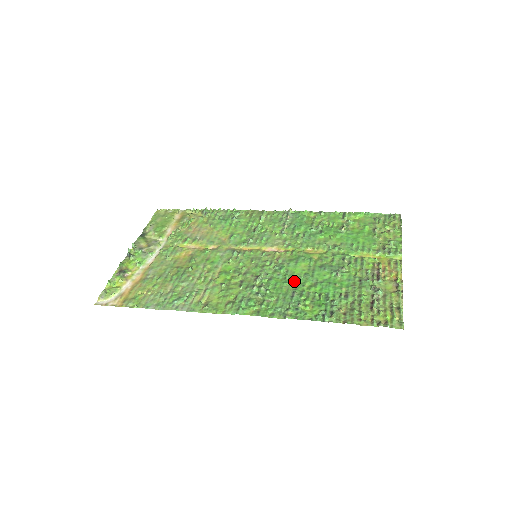
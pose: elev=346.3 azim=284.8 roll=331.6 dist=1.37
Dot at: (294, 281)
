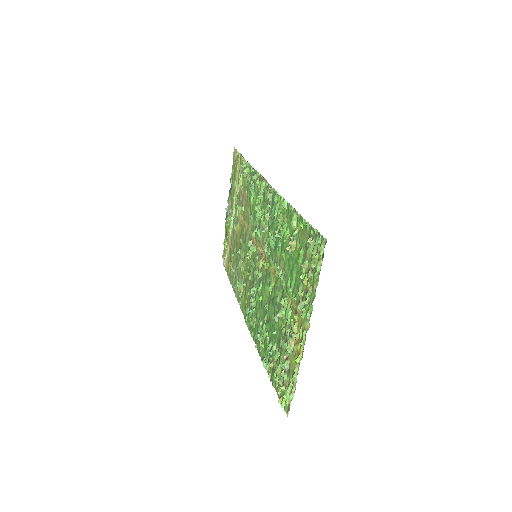
Dot at: (262, 308)
